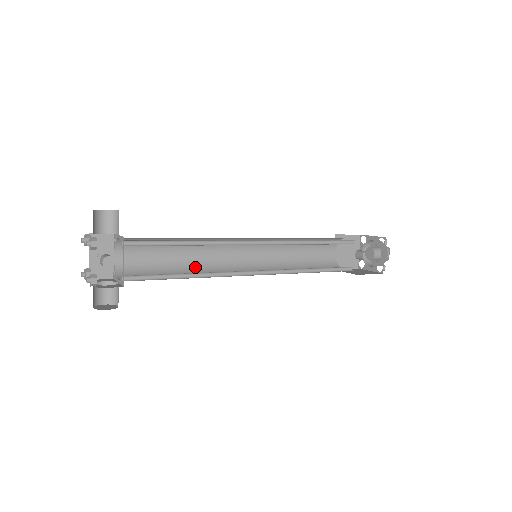
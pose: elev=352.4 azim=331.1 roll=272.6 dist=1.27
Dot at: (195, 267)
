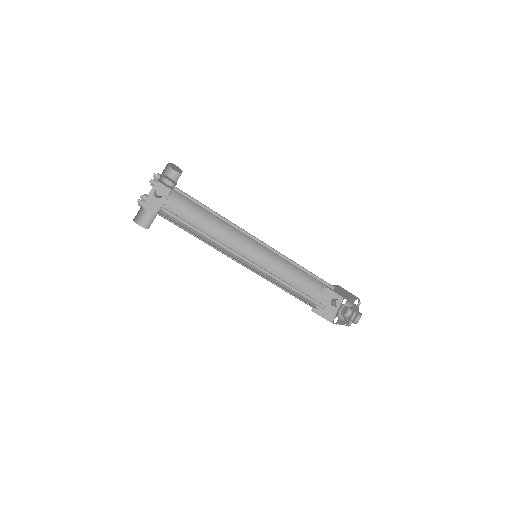
Dot at: (211, 241)
